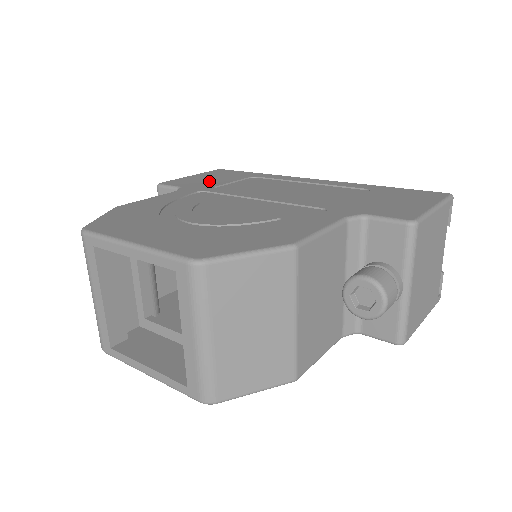
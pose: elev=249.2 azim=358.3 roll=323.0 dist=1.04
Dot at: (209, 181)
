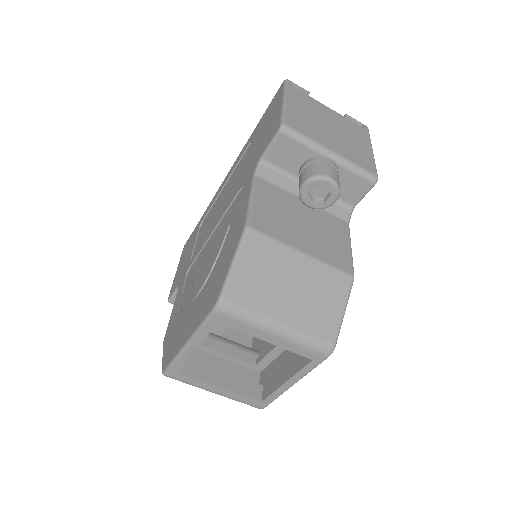
Dot at: (185, 261)
